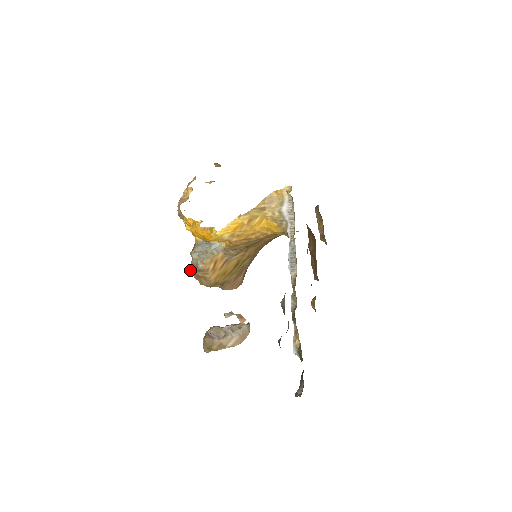
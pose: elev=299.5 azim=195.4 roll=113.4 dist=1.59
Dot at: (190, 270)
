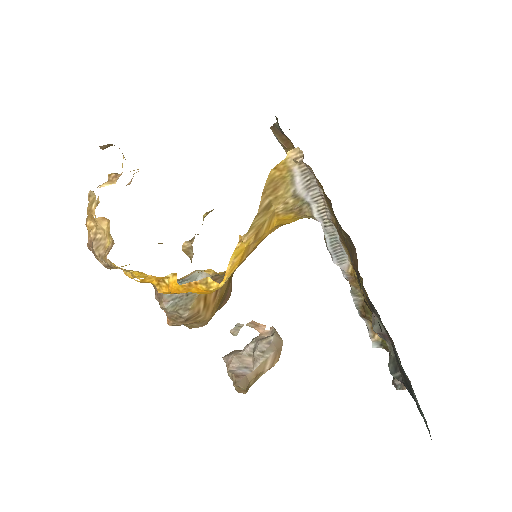
Dot at: (167, 323)
